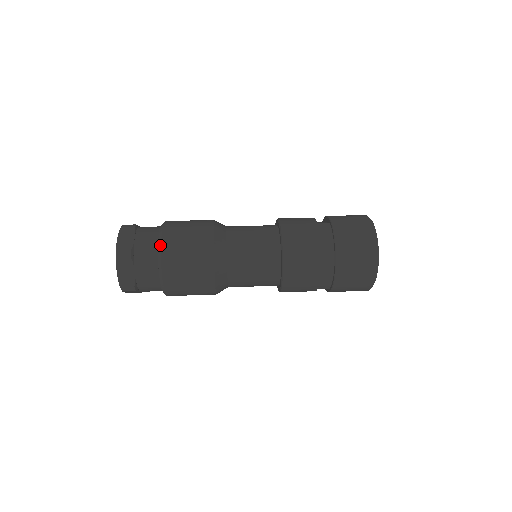
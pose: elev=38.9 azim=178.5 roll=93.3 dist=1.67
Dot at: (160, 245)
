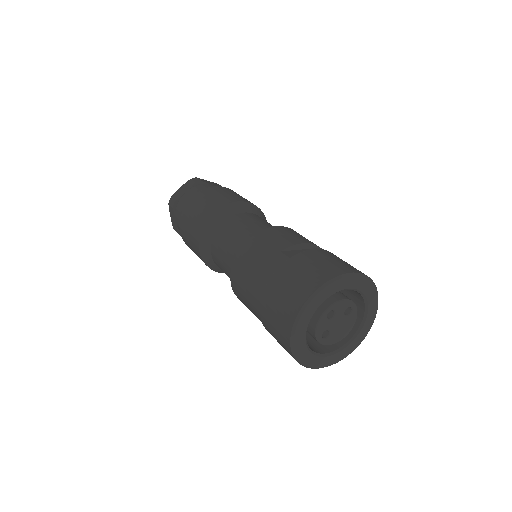
Dot at: (185, 206)
